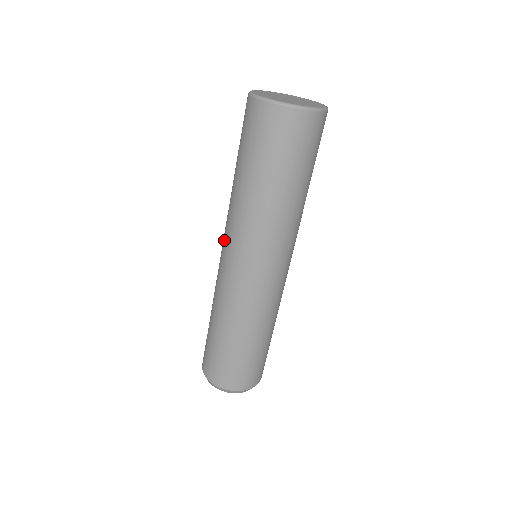
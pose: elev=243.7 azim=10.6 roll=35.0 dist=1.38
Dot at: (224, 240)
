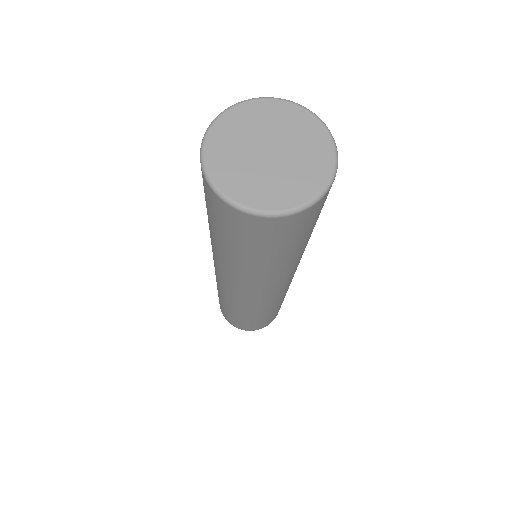
Dot at: occluded
